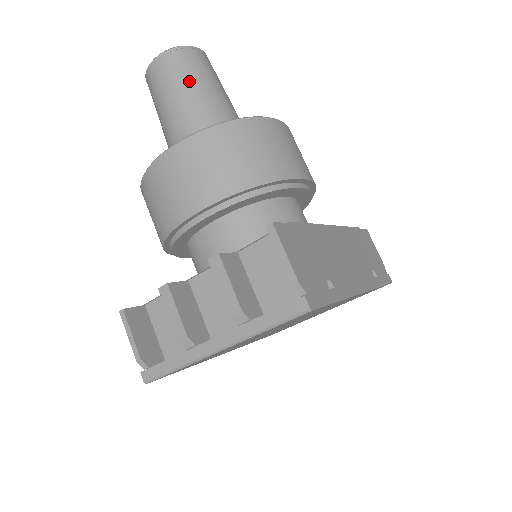
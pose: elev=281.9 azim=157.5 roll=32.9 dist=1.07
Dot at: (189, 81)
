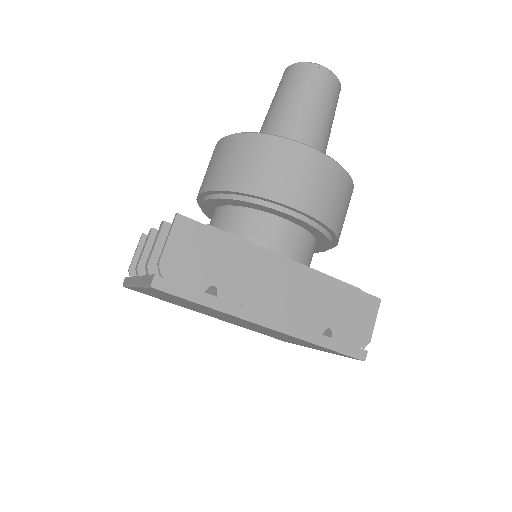
Dot at: (290, 93)
